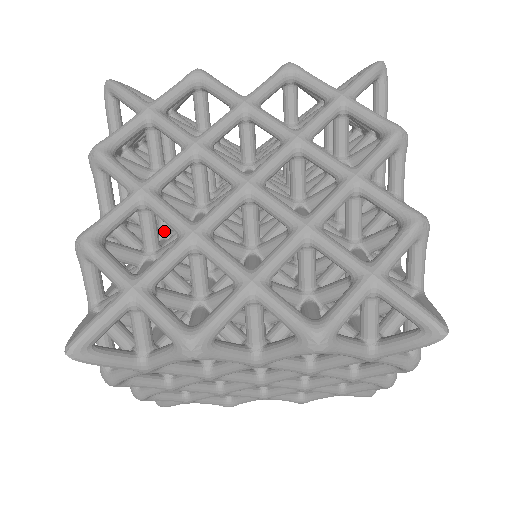
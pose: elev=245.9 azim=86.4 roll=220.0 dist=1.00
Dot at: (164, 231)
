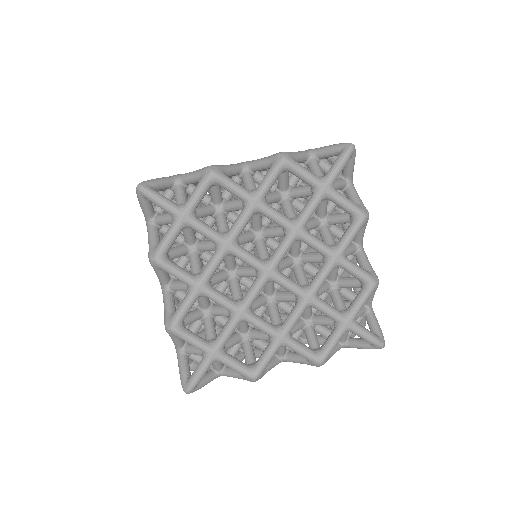
Dot at: occluded
